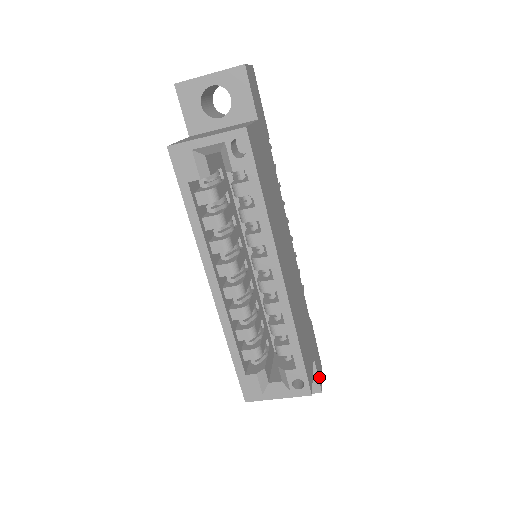
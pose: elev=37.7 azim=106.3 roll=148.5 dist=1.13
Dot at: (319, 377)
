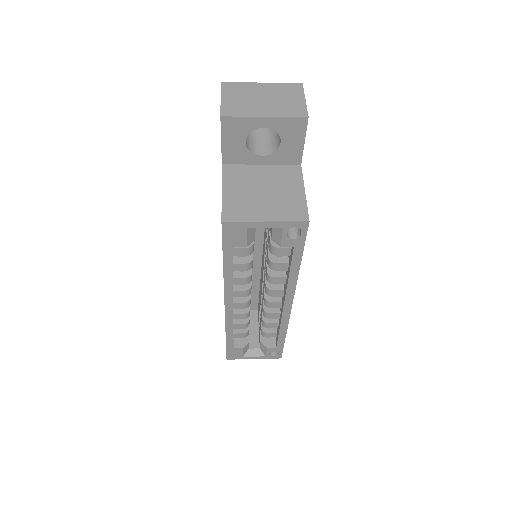
Dot at: occluded
